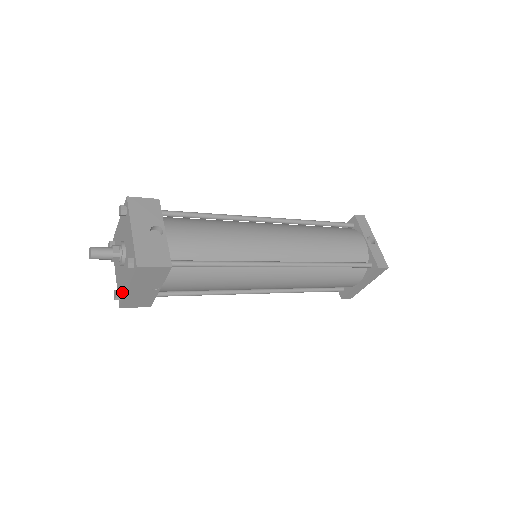
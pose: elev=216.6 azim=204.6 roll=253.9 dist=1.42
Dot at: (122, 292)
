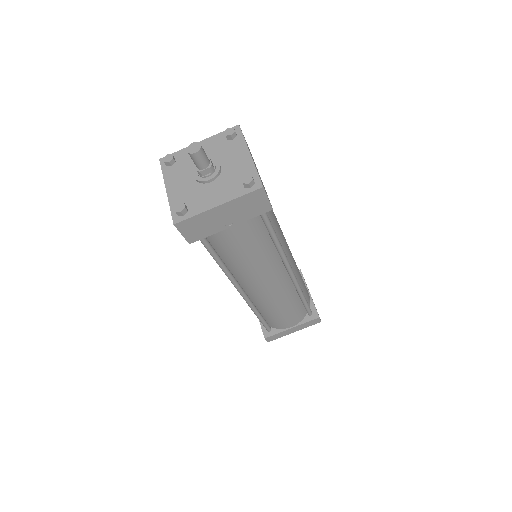
Dot at: (194, 208)
